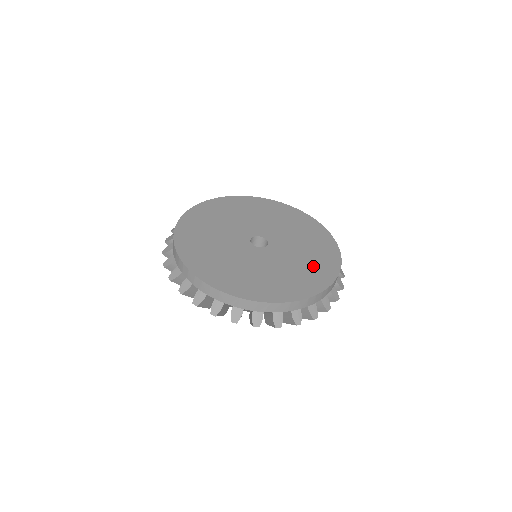
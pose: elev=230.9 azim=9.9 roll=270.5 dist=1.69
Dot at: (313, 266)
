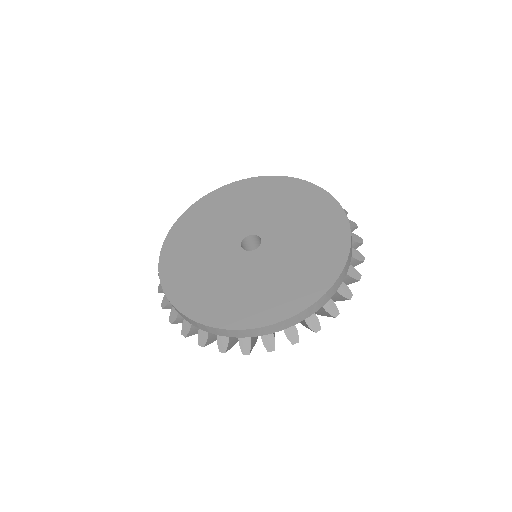
Dot at: (319, 229)
